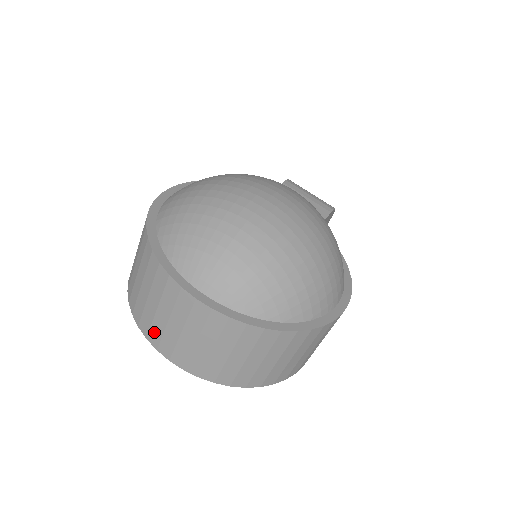
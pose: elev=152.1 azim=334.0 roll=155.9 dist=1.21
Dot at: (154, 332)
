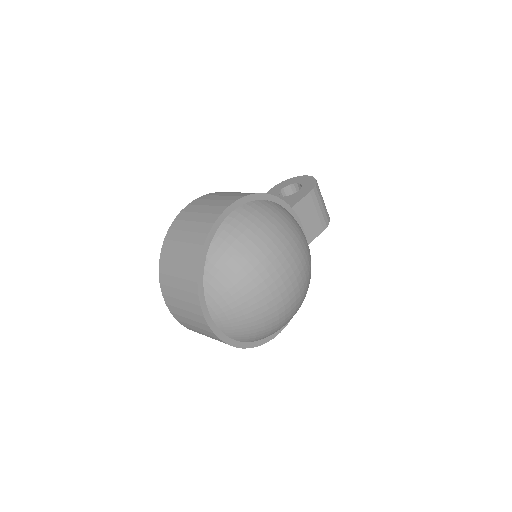
Dot at: (170, 300)
